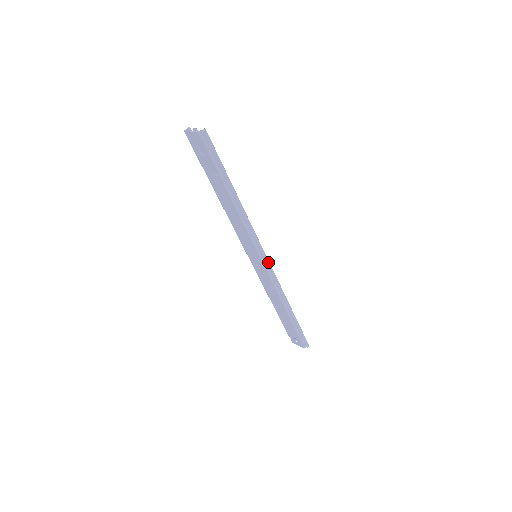
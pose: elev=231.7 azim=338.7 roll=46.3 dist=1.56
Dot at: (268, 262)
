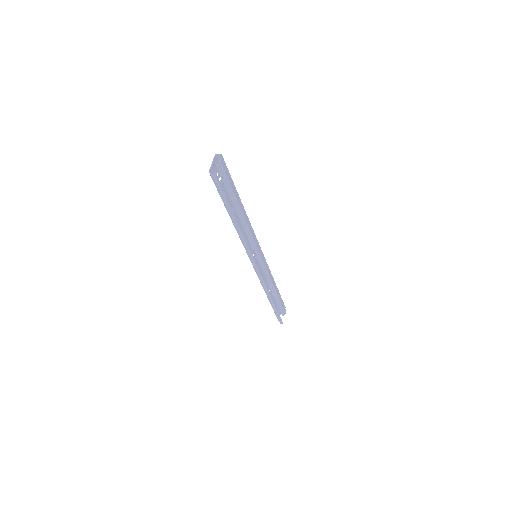
Dot at: (256, 269)
